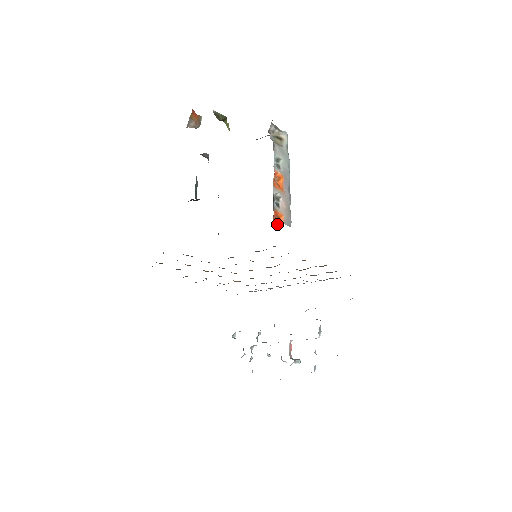
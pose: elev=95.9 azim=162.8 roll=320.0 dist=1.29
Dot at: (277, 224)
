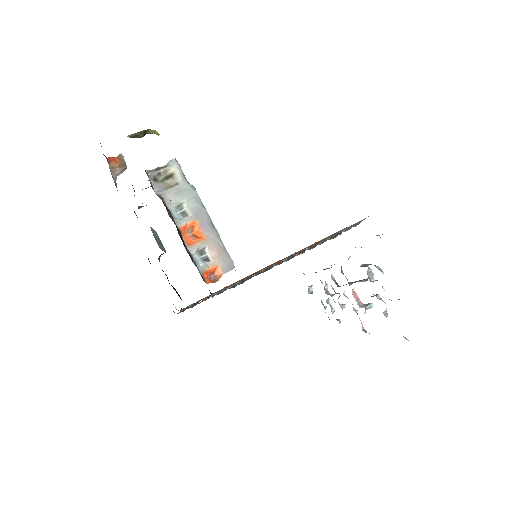
Dot at: (215, 282)
